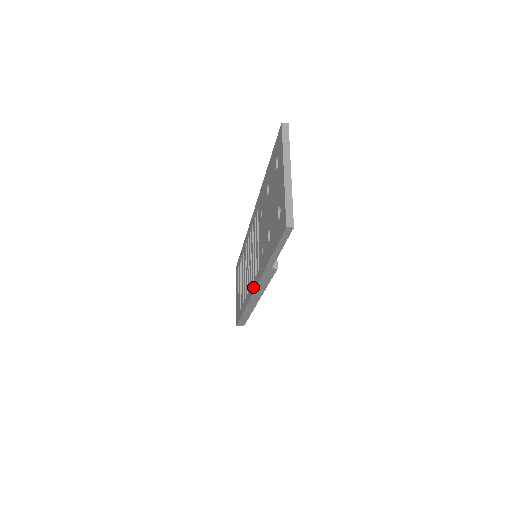
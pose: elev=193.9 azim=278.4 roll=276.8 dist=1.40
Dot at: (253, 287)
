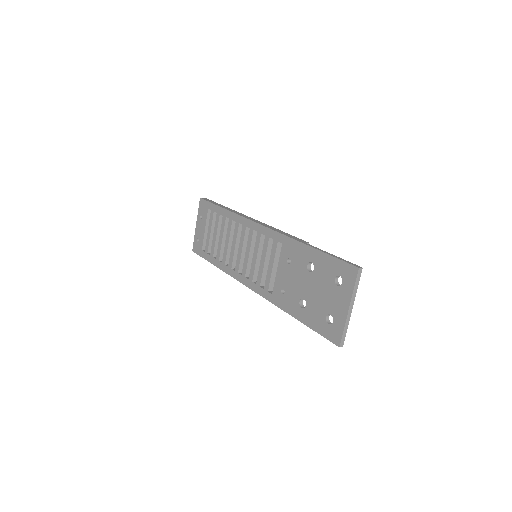
Dot at: (252, 286)
